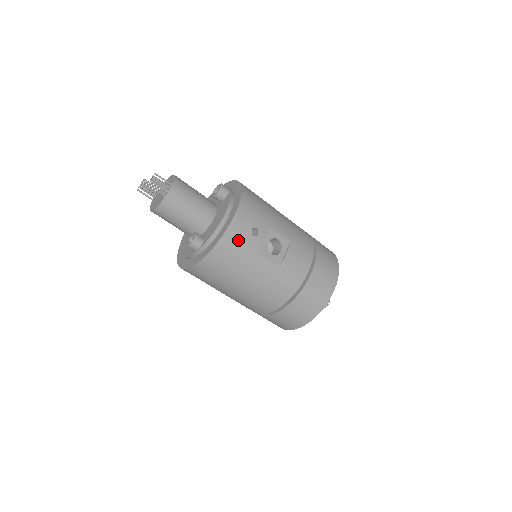
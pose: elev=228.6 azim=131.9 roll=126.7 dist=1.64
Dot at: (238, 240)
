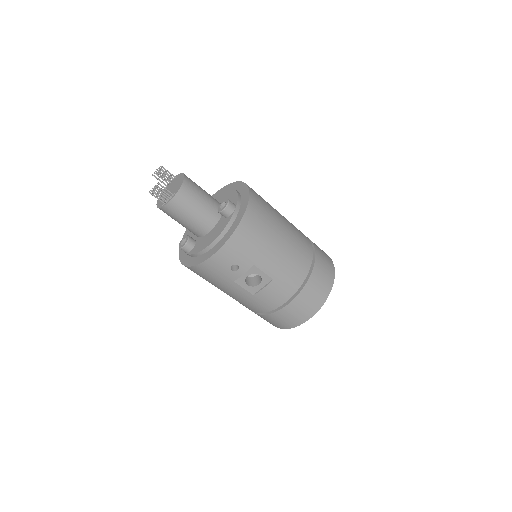
Dot at: (215, 270)
